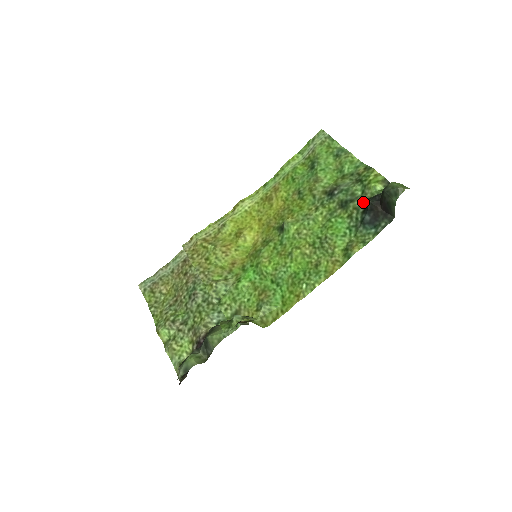
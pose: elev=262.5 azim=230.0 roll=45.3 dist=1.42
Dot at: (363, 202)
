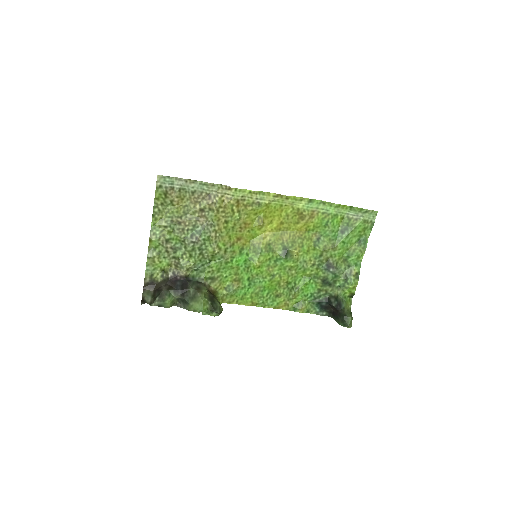
Dot at: (332, 296)
